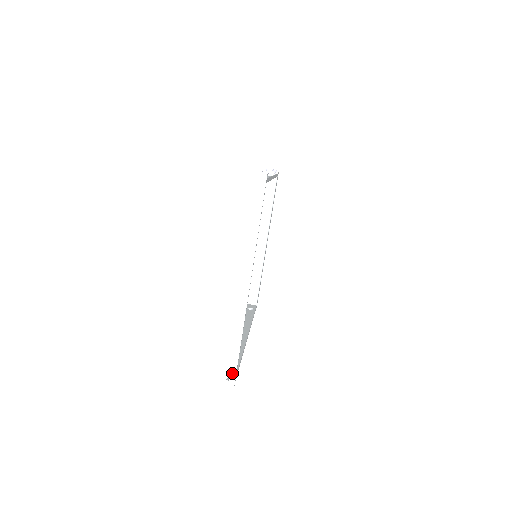
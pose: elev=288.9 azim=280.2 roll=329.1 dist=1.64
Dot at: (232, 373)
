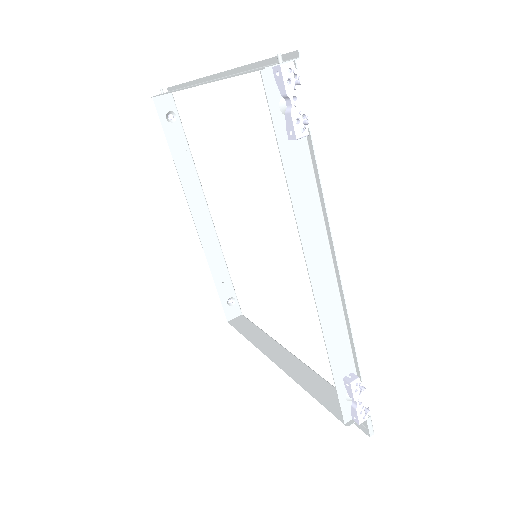
Dot at: occluded
